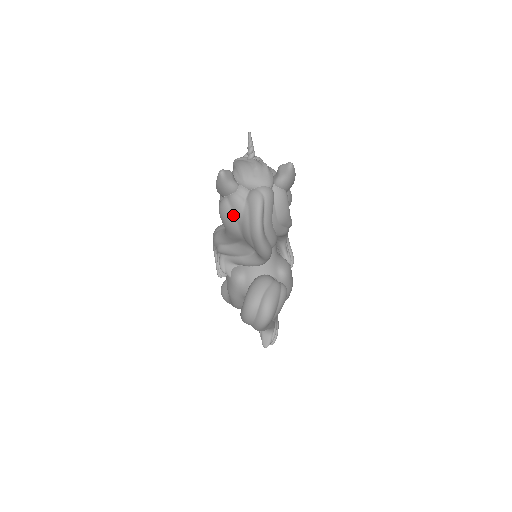
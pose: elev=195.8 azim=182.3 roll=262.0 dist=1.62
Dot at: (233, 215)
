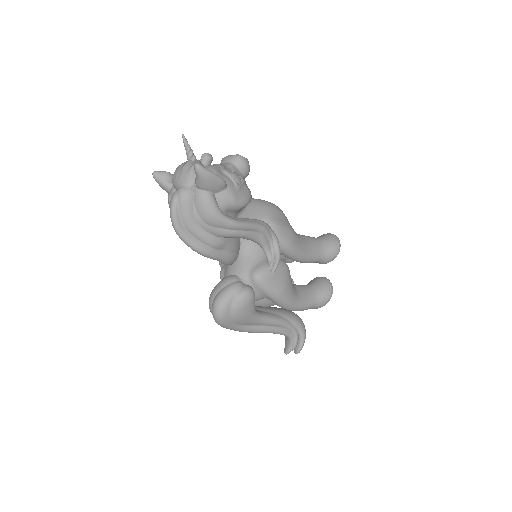
Dot at: occluded
